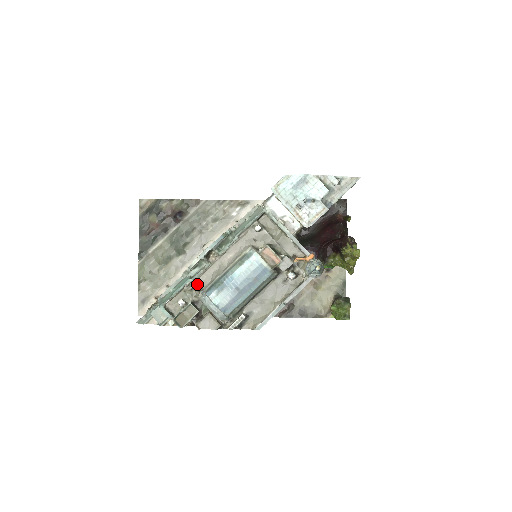
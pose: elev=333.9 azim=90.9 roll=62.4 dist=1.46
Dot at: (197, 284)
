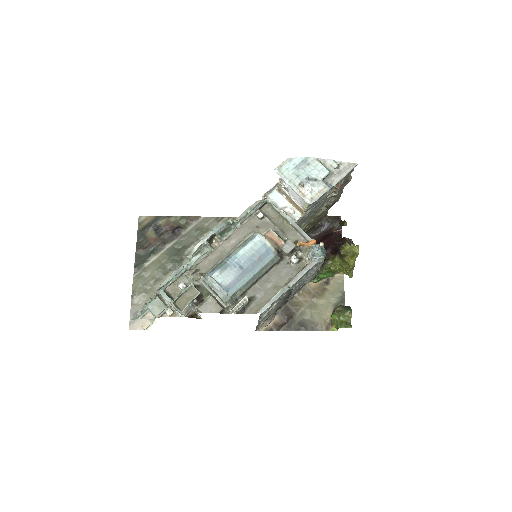
Dot at: (199, 268)
